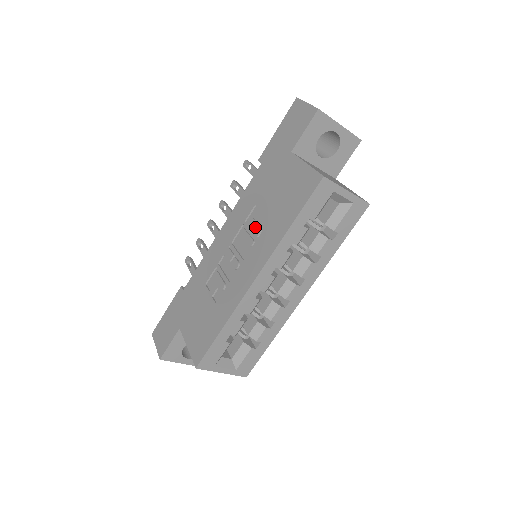
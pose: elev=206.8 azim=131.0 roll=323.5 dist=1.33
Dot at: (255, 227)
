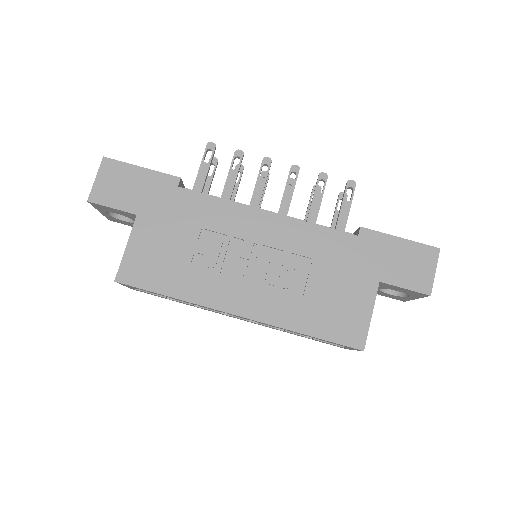
Dot at: (289, 277)
